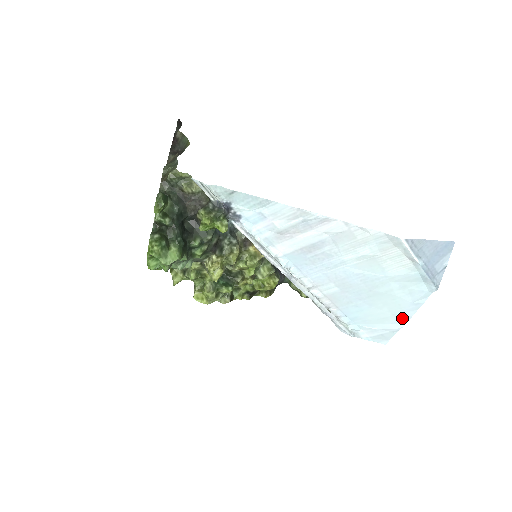
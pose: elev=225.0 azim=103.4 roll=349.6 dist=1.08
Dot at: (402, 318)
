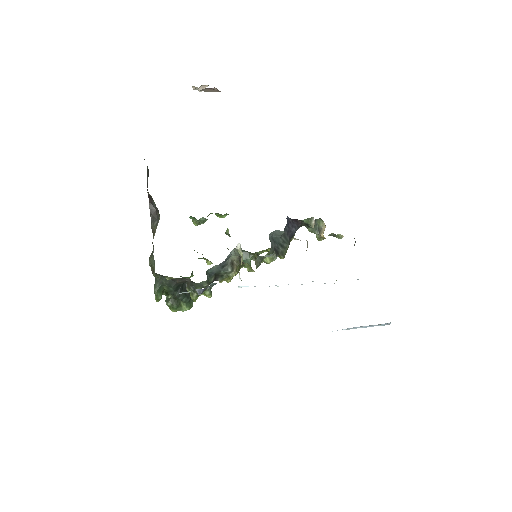
Dot at: occluded
